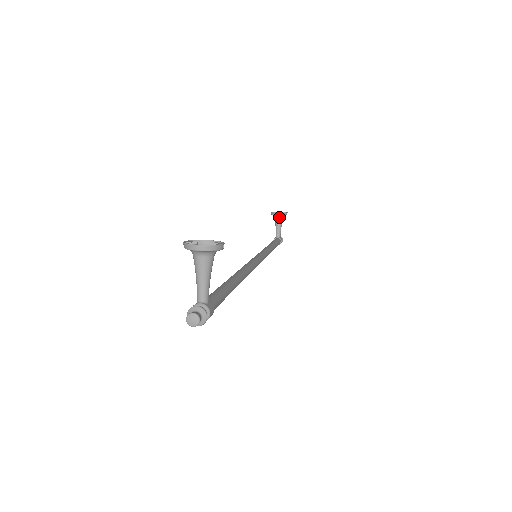
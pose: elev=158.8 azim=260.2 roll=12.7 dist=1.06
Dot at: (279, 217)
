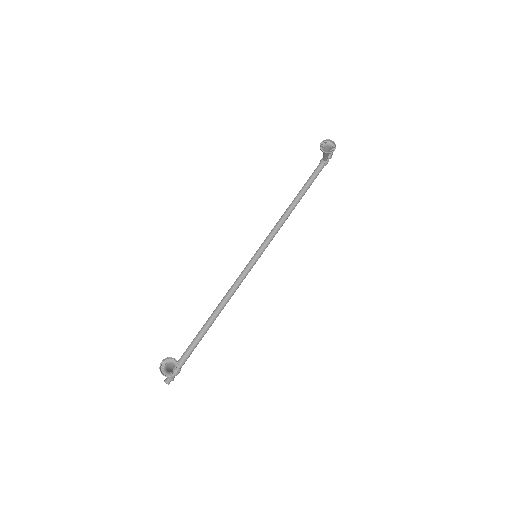
Dot at: (326, 152)
